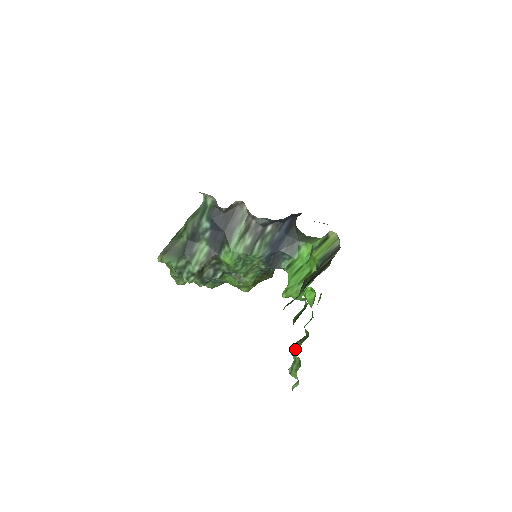
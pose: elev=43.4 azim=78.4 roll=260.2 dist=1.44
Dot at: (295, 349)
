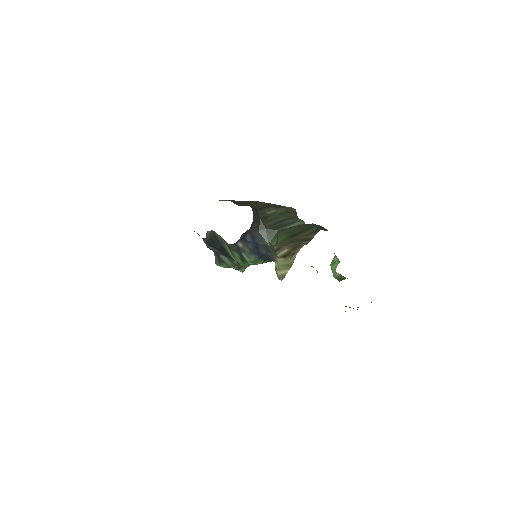
Dot at: occluded
